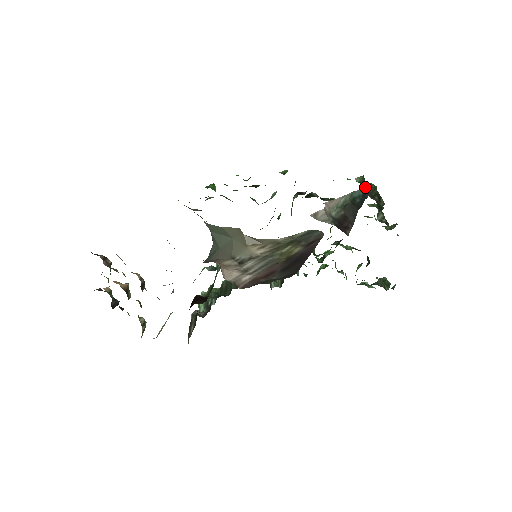
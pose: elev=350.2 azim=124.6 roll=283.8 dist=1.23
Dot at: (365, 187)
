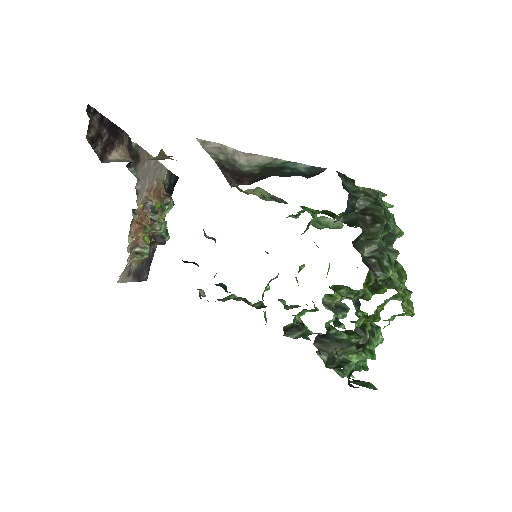
Dot at: (316, 167)
